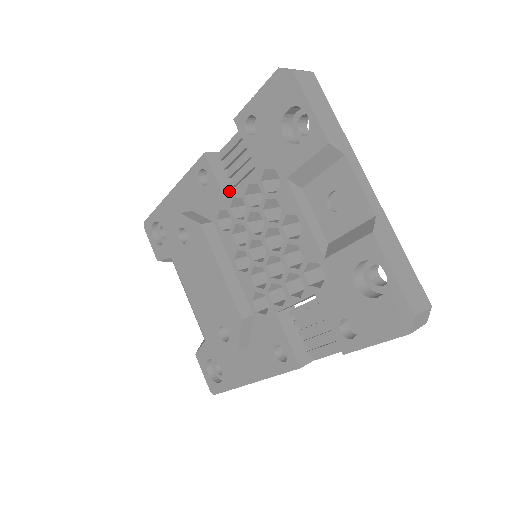
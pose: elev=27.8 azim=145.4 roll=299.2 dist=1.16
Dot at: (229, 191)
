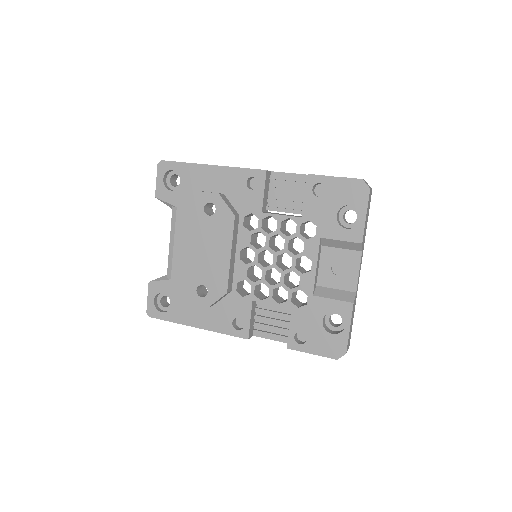
Dot at: (265, 205)
